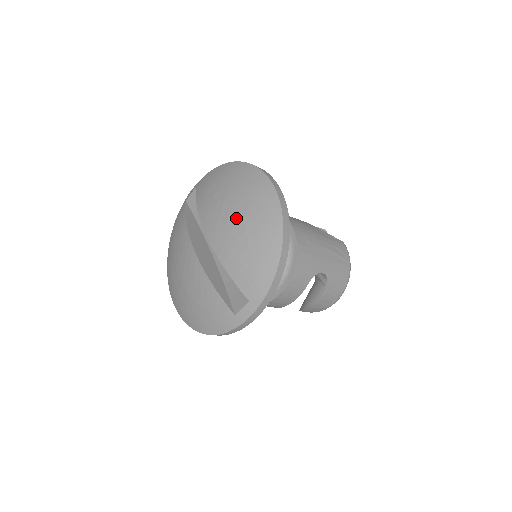
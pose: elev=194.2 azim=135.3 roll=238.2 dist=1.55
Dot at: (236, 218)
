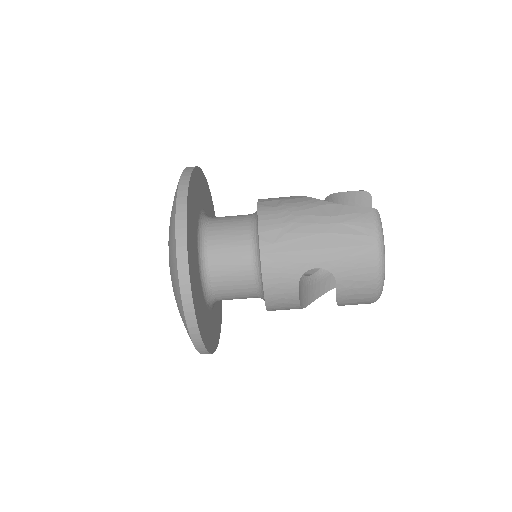
Dot at: (168, 241)
